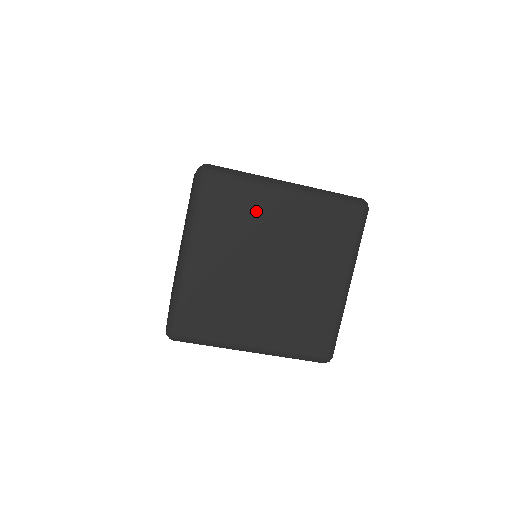
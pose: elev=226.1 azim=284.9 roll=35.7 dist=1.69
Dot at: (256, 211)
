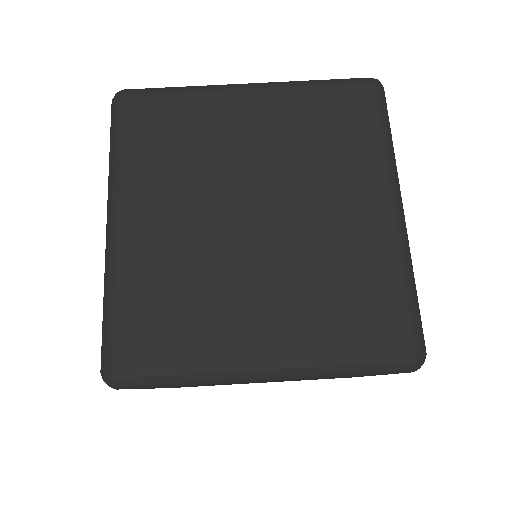
Dot at: occluded
